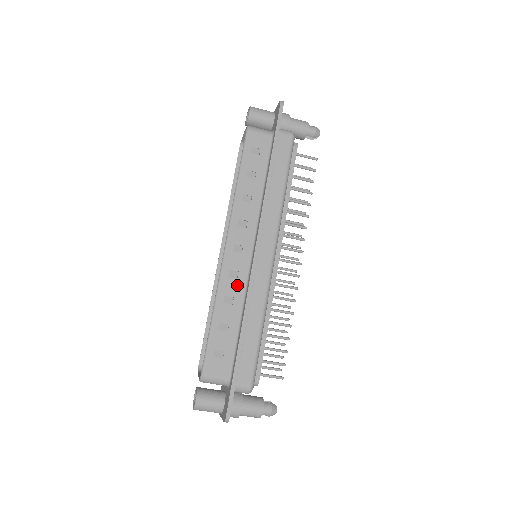
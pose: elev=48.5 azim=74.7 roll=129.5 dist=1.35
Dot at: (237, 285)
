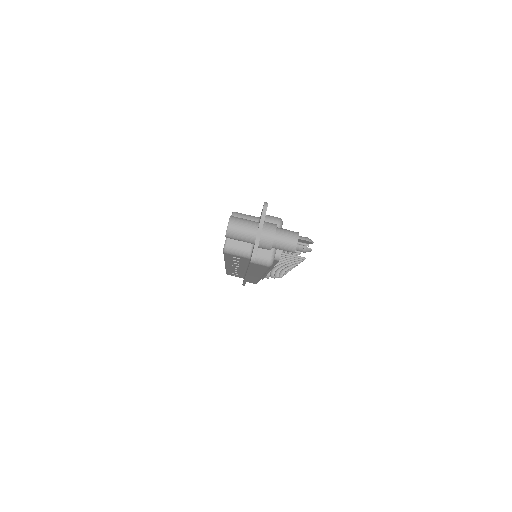
Dot at: occluded
